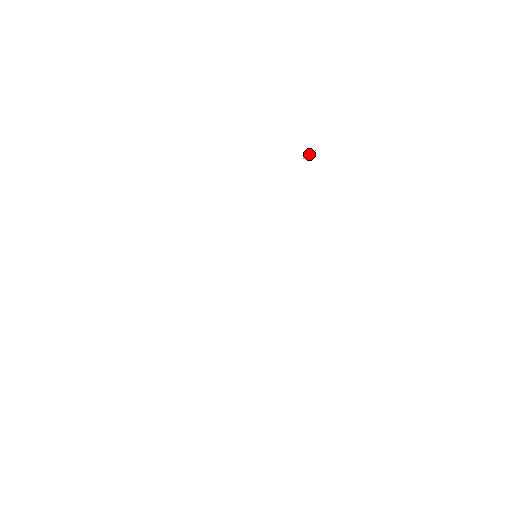
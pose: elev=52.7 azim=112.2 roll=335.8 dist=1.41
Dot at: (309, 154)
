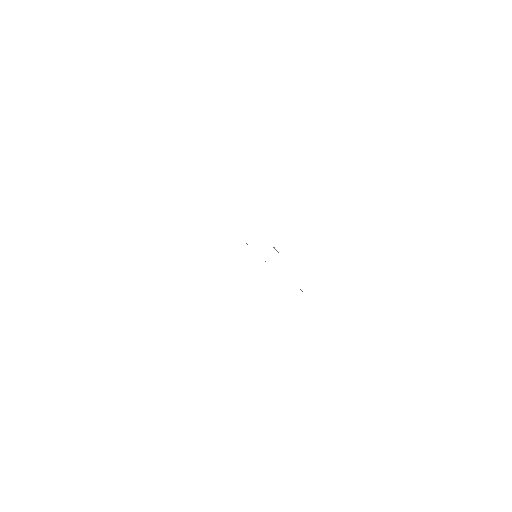
Dot at: occluded
